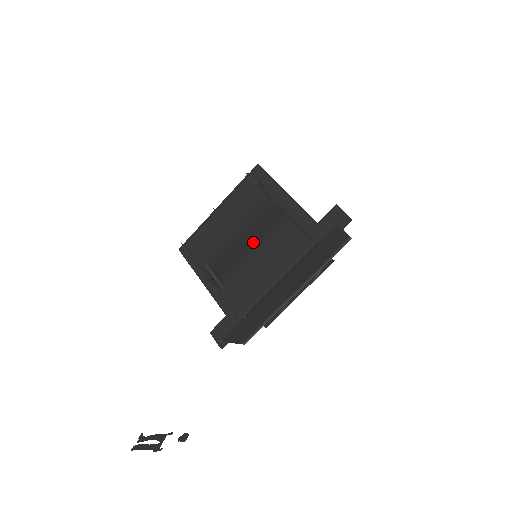
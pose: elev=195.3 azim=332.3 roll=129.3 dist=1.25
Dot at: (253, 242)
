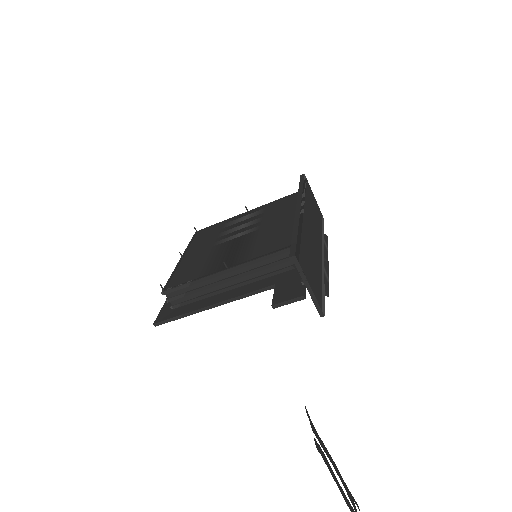
Dot at: (245, 230)
